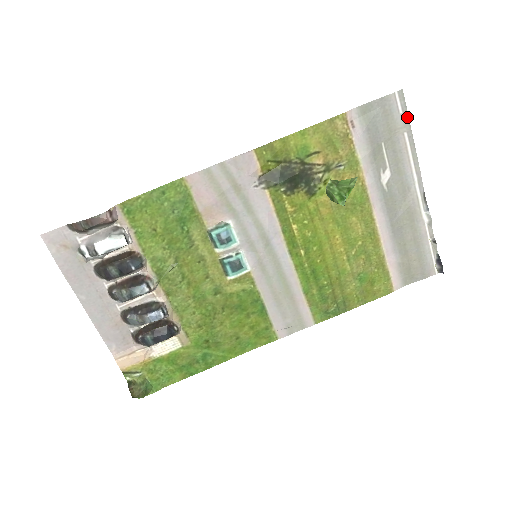
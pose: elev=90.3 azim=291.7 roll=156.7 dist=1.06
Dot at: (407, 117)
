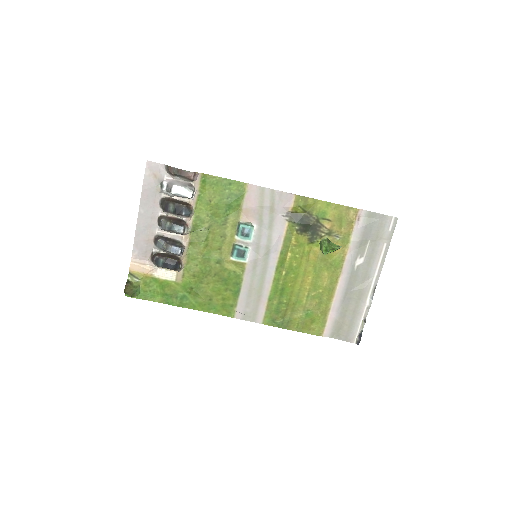
Dot at: (392, 235)
